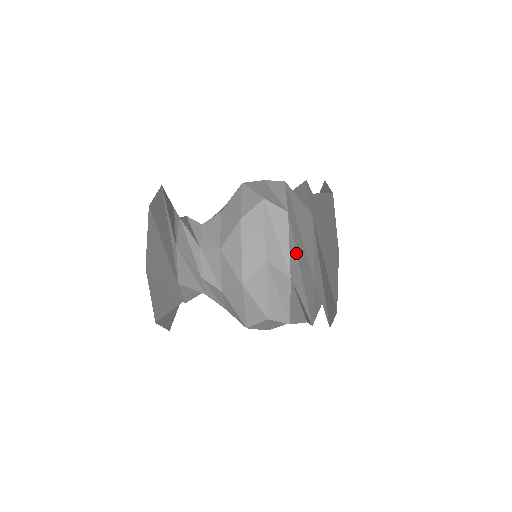
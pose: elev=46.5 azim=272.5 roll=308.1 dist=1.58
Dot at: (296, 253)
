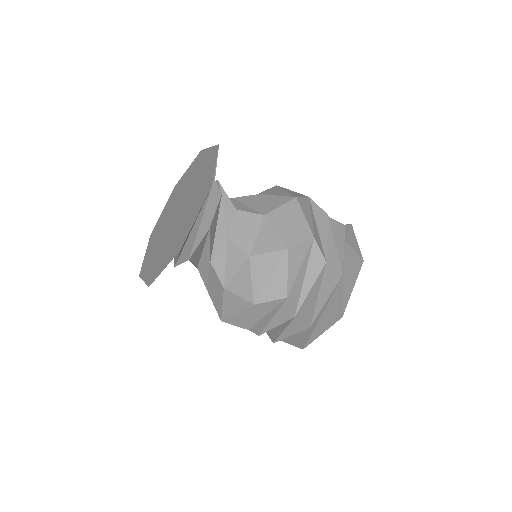
Dot at: occluded
